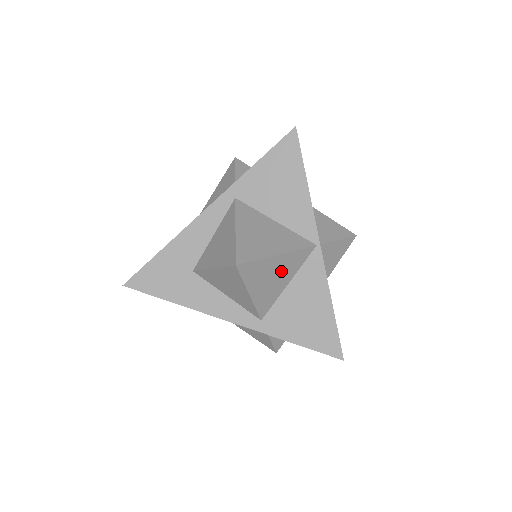
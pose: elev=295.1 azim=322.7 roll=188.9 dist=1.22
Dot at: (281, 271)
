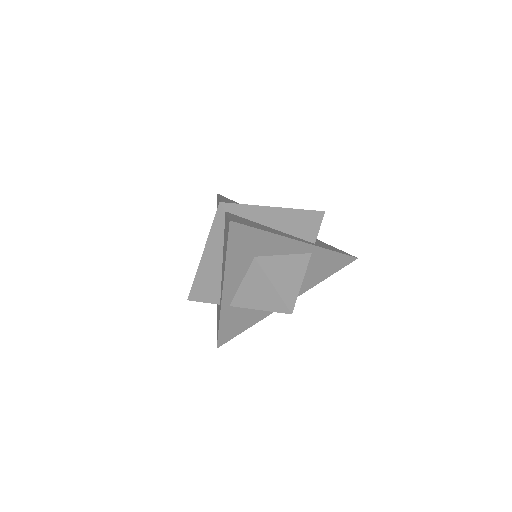
Dot at: occluded
